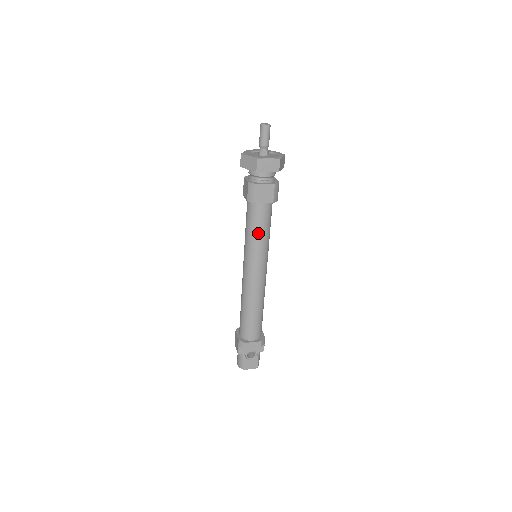
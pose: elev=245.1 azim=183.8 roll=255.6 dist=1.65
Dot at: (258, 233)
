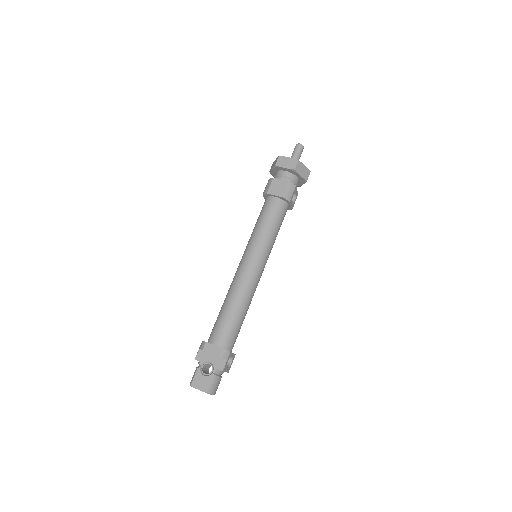
Dot at: (262, 224)
